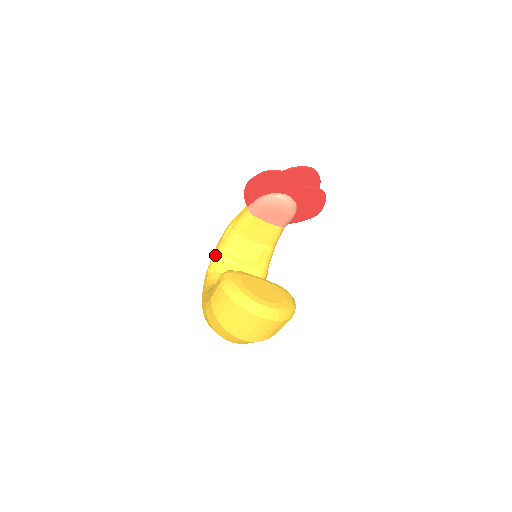
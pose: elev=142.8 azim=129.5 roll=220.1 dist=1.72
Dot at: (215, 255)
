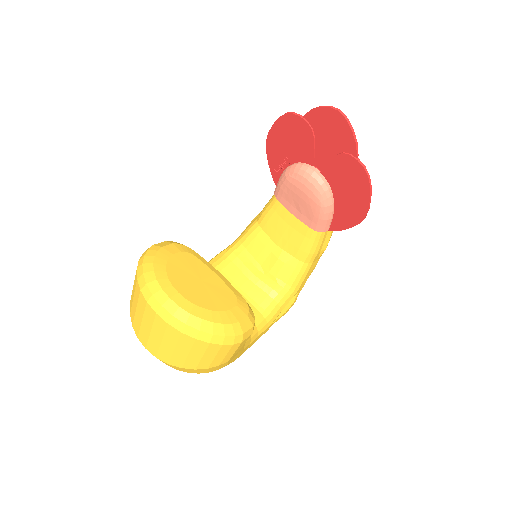
Dot at: occluded
